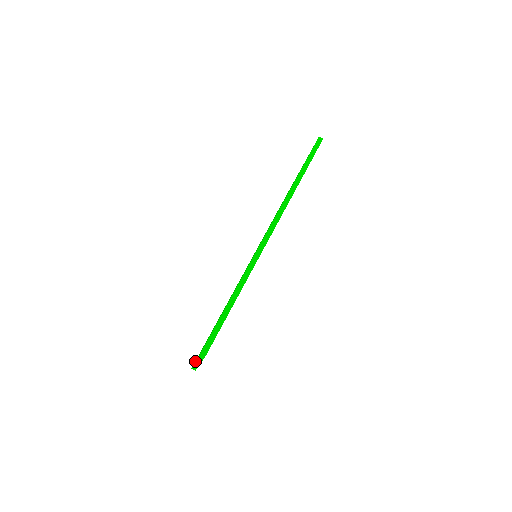
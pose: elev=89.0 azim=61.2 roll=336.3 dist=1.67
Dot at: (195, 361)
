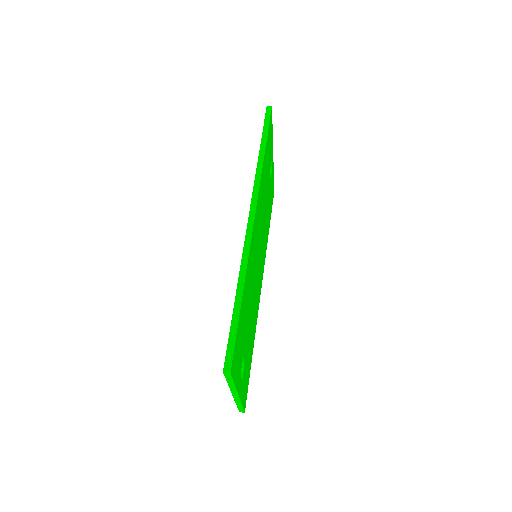
Dot at: occluded
